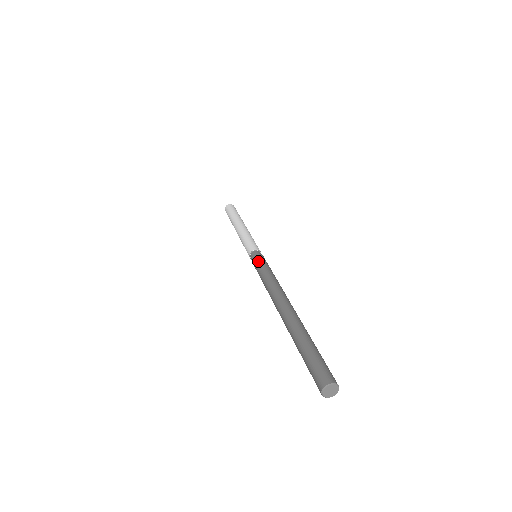
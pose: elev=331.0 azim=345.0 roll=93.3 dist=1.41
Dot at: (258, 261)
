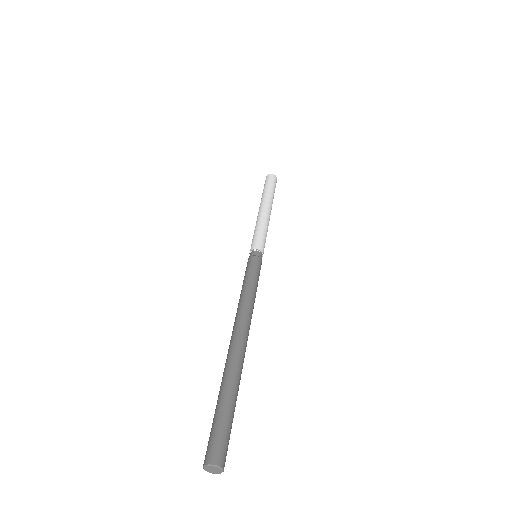
Dot at: (256, 267)
